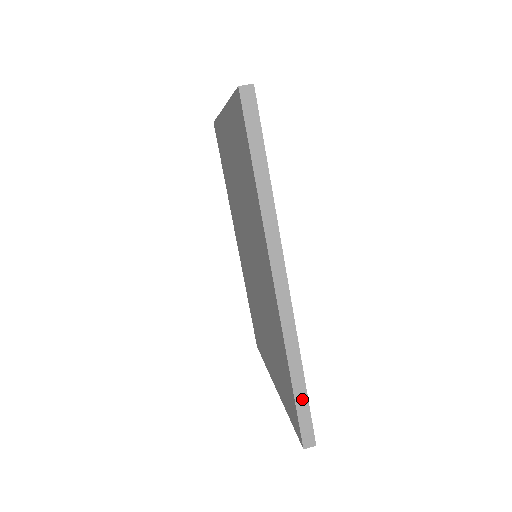
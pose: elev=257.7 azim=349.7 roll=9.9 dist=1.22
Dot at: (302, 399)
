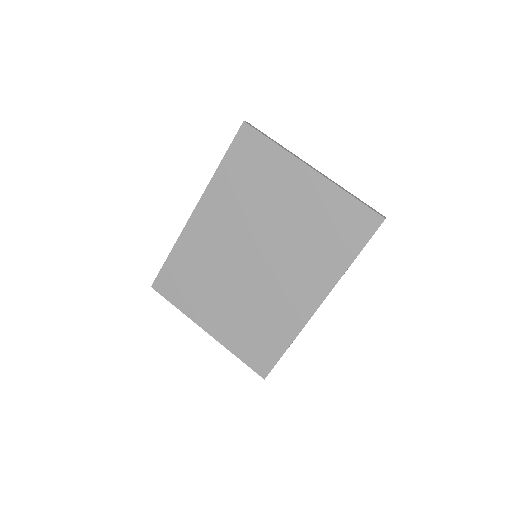
Dot at: occluded
